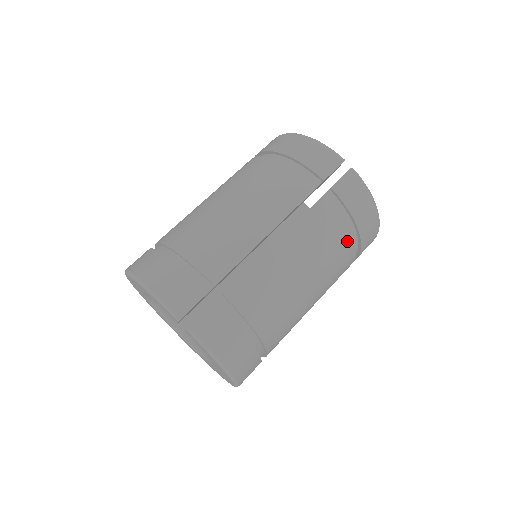
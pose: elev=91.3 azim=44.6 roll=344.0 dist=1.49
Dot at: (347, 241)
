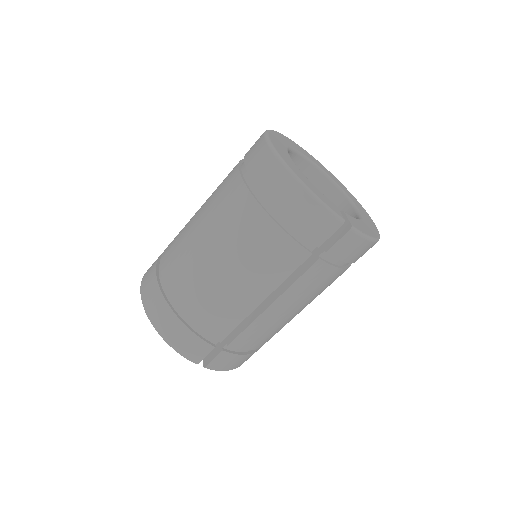
Dot at: occluded
